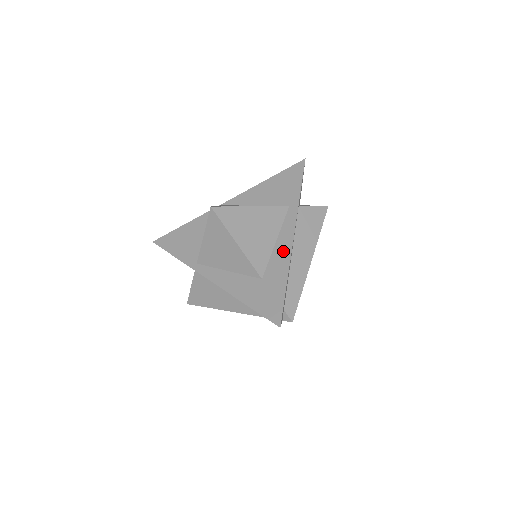
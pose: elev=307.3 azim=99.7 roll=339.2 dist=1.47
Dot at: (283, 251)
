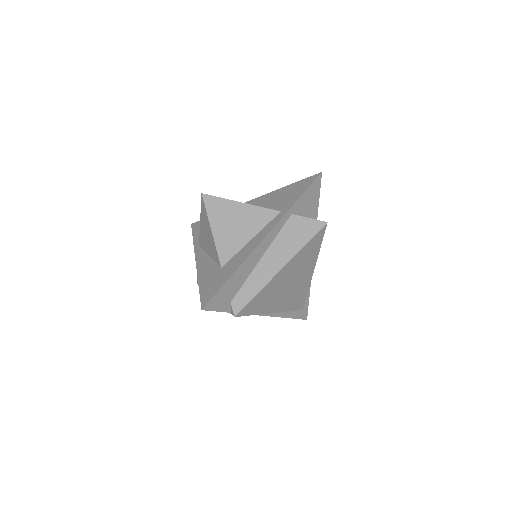
Dot at: (249, 248)
